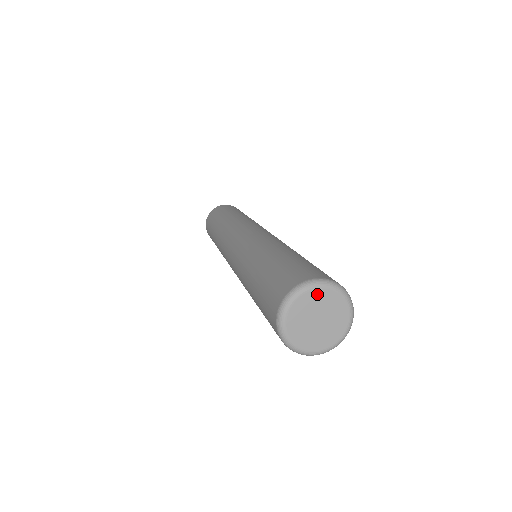
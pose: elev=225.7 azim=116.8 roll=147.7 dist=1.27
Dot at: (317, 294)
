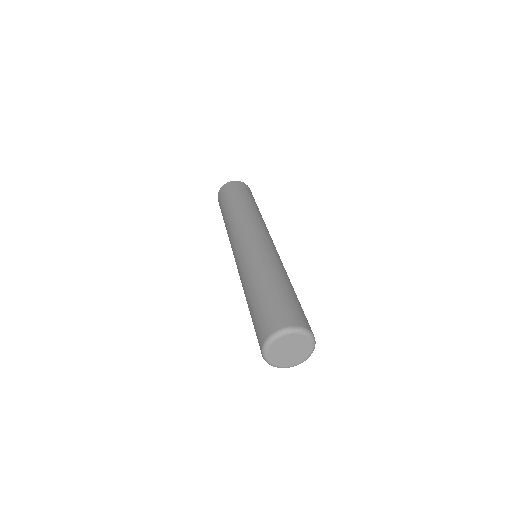
Dot at: (297, 337)
